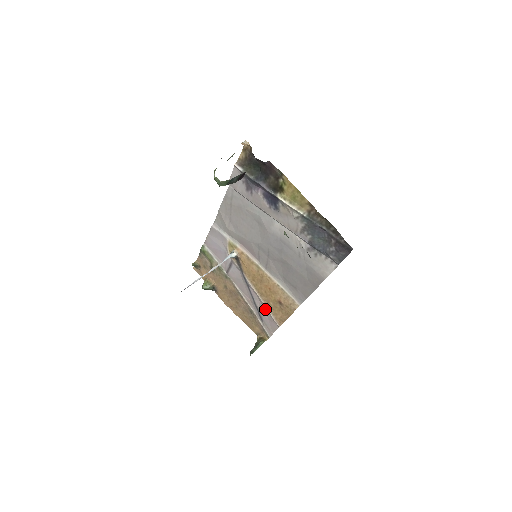
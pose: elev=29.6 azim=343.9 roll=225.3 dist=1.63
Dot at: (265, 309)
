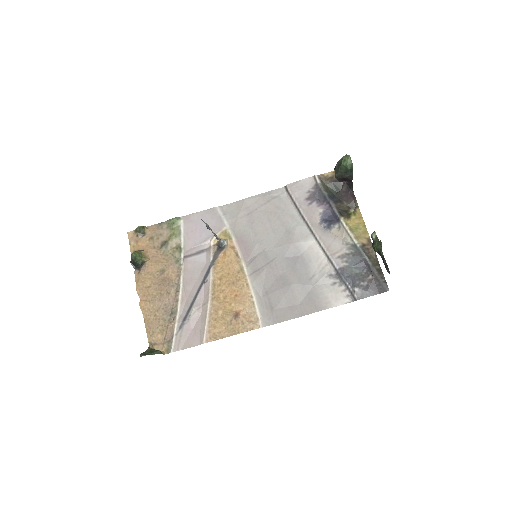
Dot at: (201, 316)
